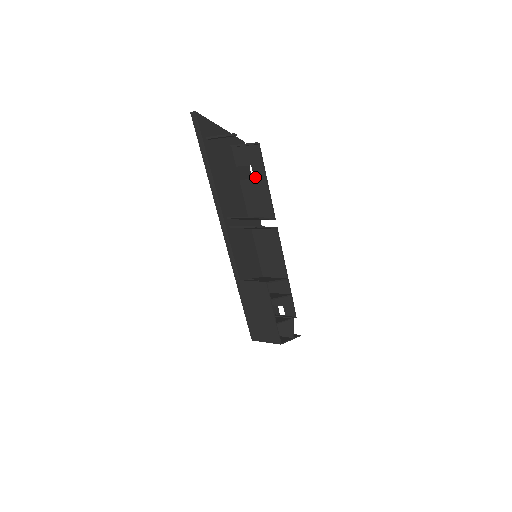
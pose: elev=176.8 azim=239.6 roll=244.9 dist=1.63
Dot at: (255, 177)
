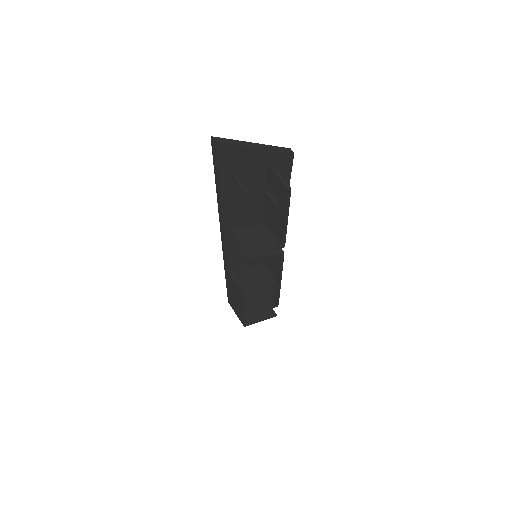
Dot at: (278, 206)
